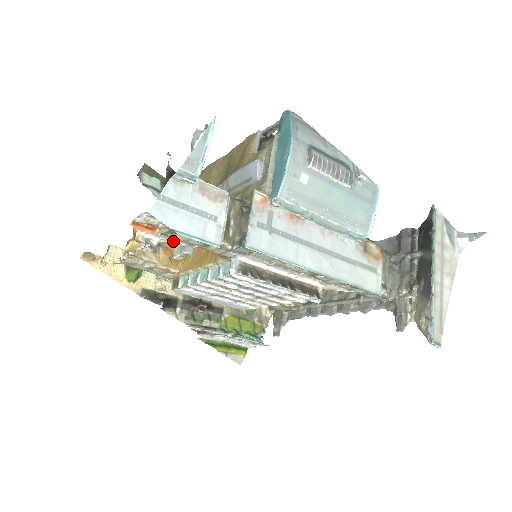
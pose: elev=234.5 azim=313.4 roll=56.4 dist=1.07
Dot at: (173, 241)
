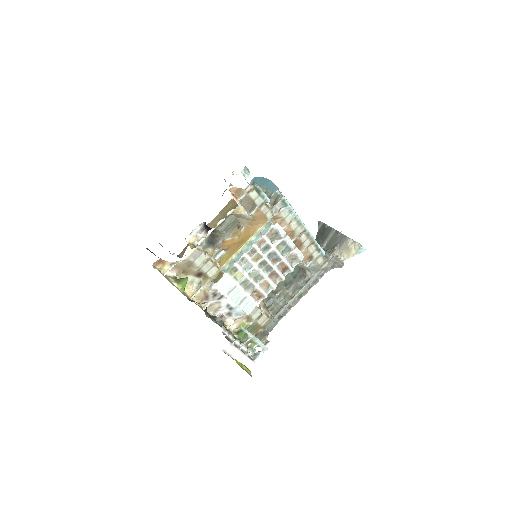
Dot at: (243, 208)
